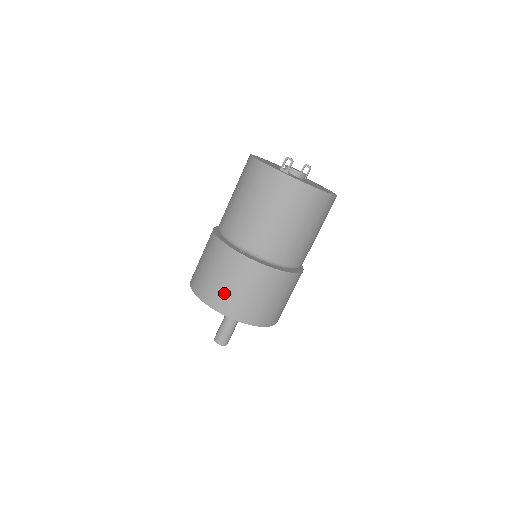
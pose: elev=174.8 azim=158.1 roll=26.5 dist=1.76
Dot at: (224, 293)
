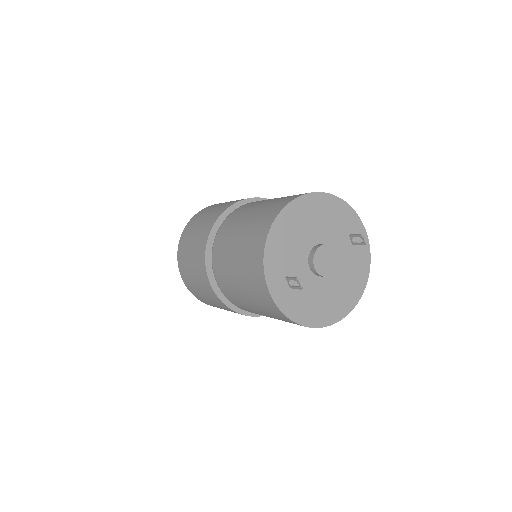
Dot at: (193, 287)
